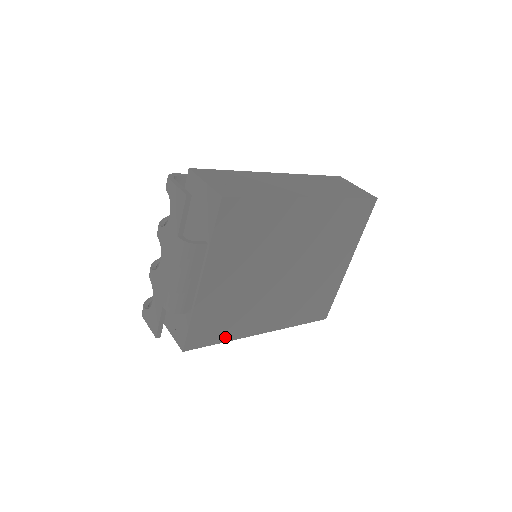
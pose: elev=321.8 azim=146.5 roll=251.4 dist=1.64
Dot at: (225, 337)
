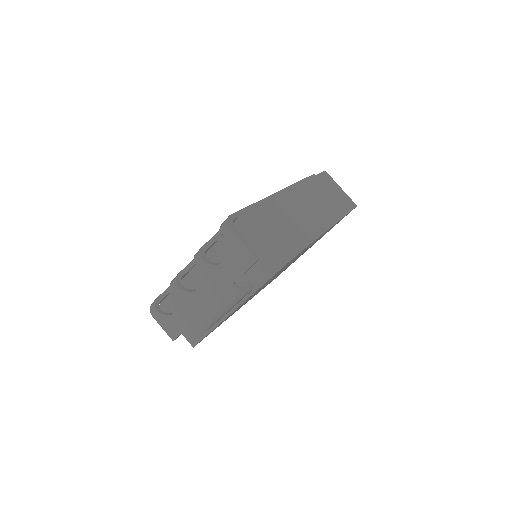
Dot at: occluded
